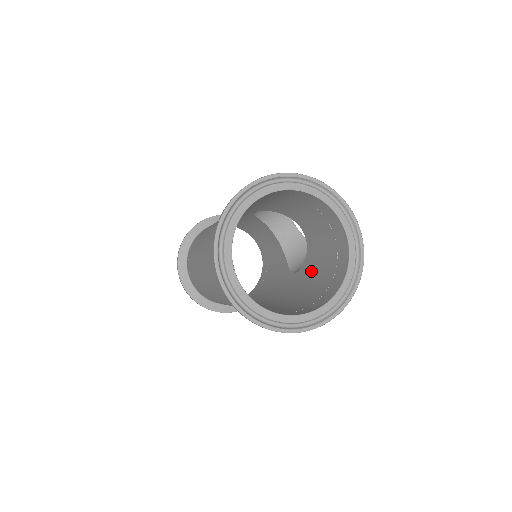
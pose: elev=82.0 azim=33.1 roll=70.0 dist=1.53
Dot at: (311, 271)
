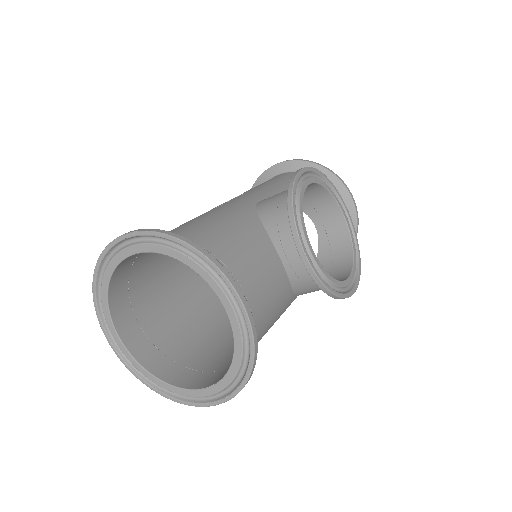
Dot at: occluded
